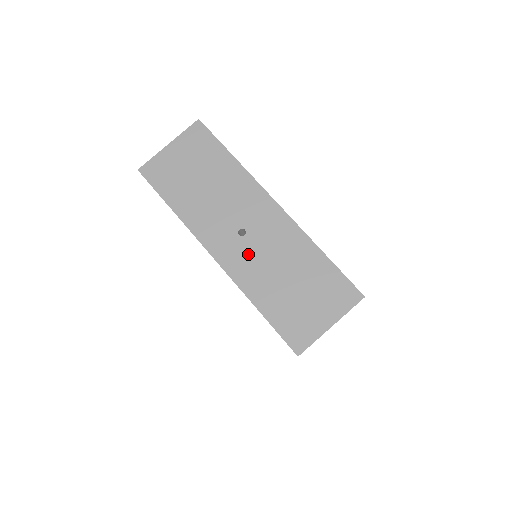
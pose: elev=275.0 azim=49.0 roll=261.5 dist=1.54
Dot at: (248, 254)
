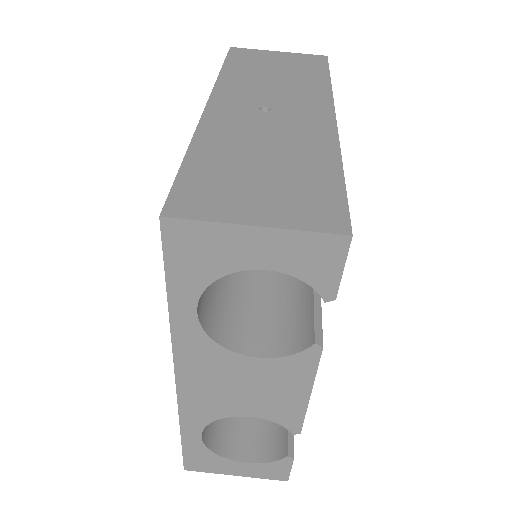
Dot at: (247, 121)
